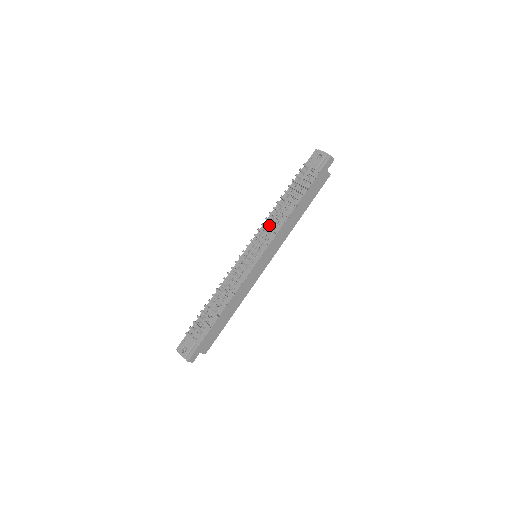
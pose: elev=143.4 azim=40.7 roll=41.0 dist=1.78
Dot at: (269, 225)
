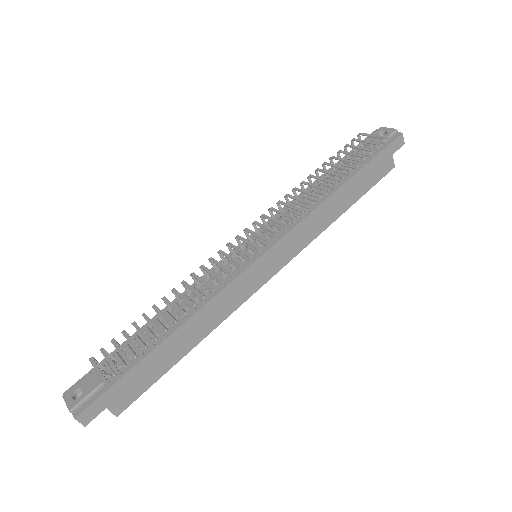
Dot at: occluded
